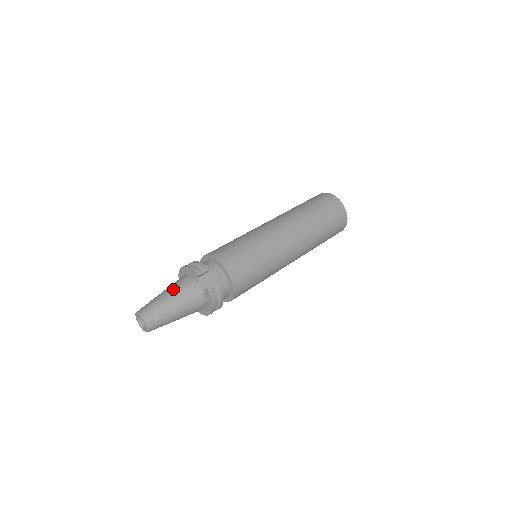
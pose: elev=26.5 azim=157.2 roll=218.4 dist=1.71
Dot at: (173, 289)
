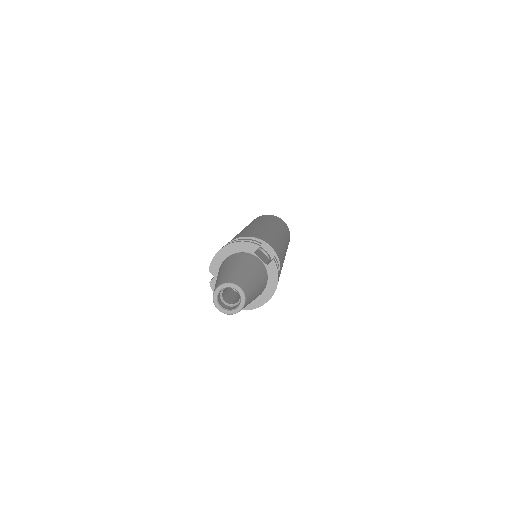
Dot at: (240, 261)
